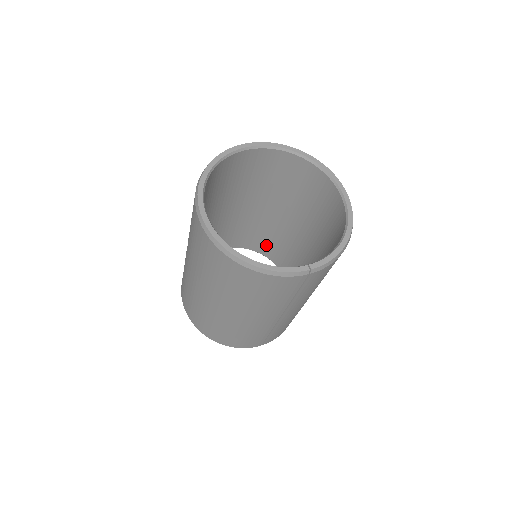
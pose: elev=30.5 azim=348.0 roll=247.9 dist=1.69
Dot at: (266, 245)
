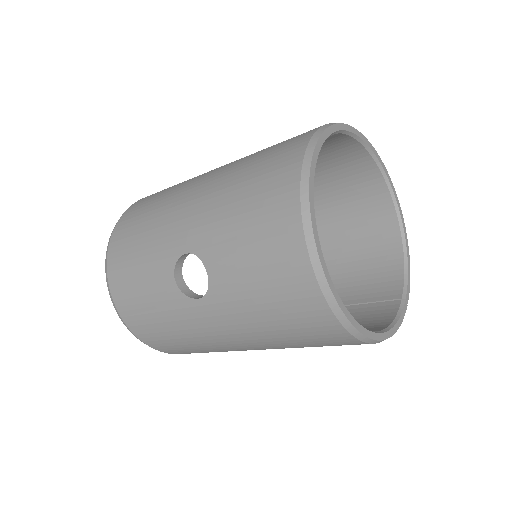
Dot at: occluded
